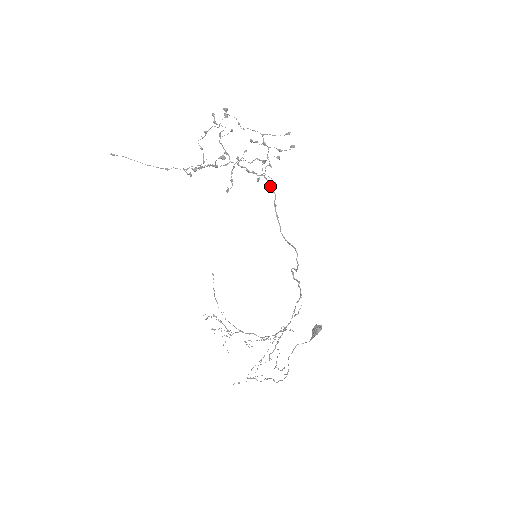
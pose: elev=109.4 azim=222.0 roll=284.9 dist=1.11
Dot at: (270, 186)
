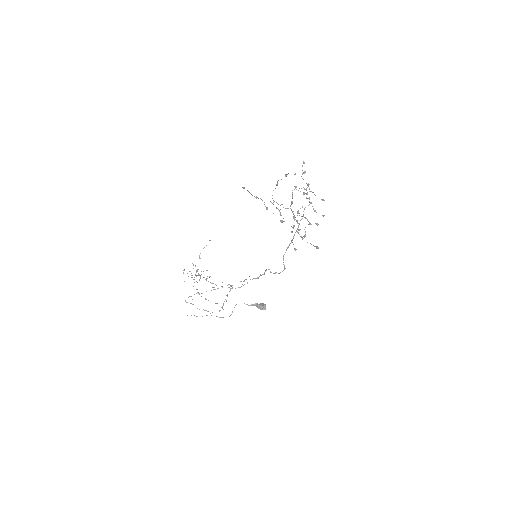
Dot at: occluded
